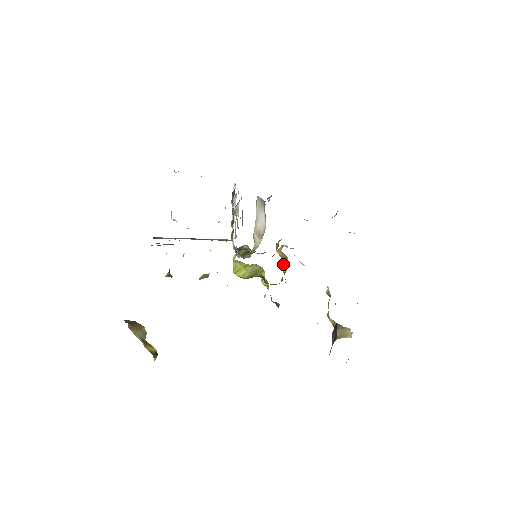
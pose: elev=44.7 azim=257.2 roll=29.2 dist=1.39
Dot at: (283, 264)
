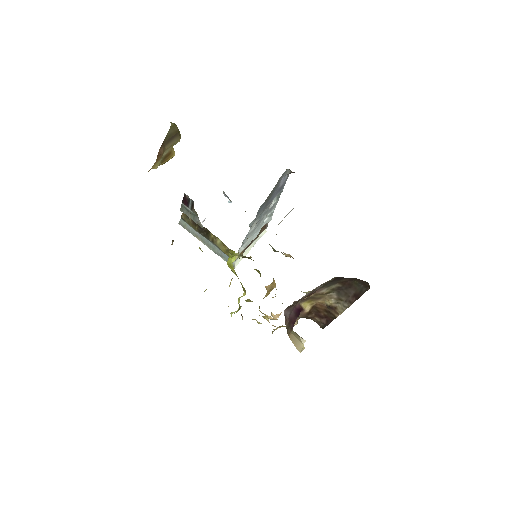
Dot at: (267, 292)
